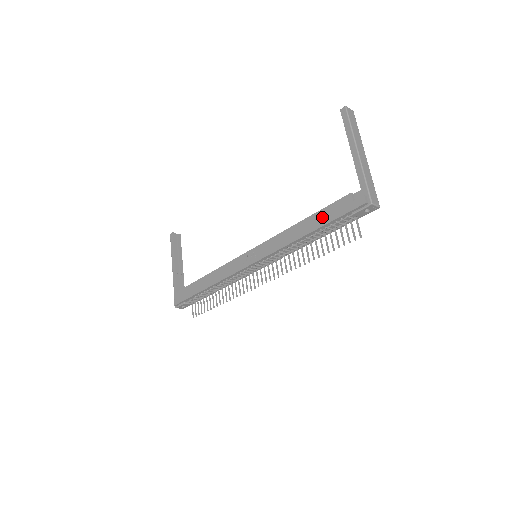
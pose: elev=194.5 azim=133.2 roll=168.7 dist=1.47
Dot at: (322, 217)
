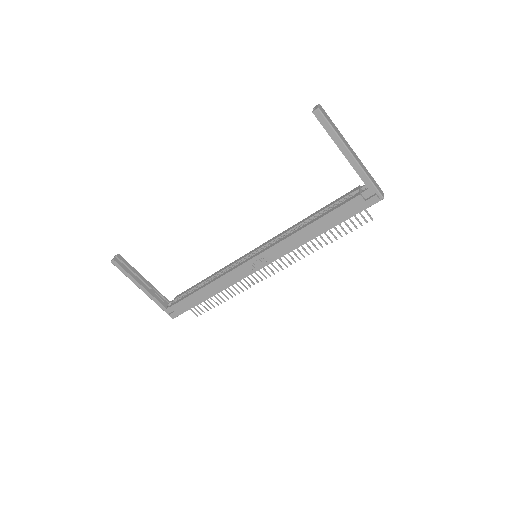
Dot at: (334, 218)
